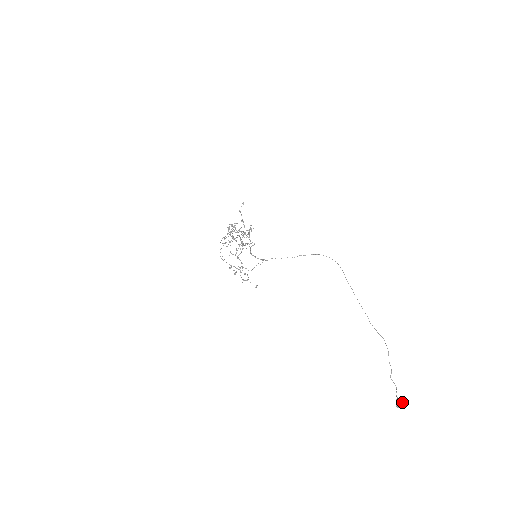
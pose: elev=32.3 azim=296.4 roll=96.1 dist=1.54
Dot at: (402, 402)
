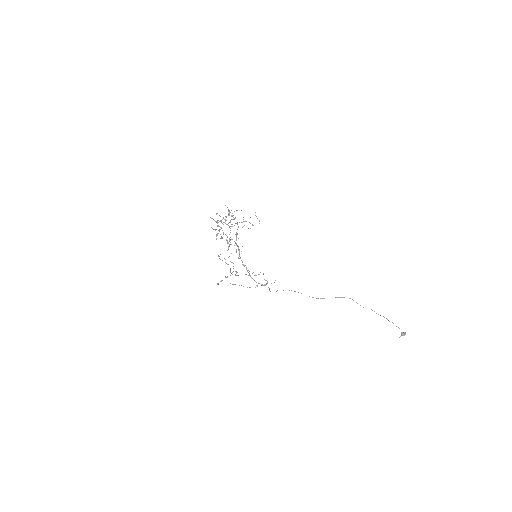
Dot at: occluded
